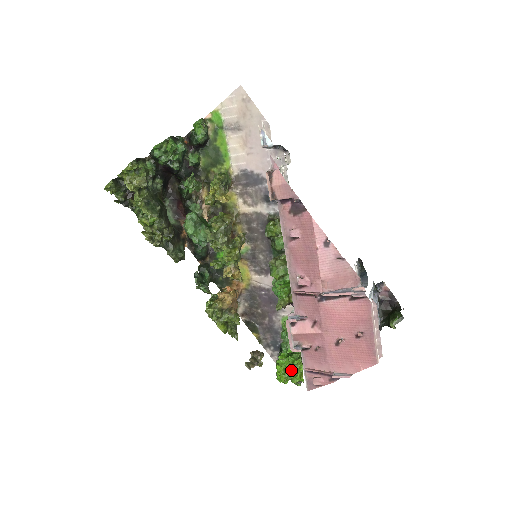
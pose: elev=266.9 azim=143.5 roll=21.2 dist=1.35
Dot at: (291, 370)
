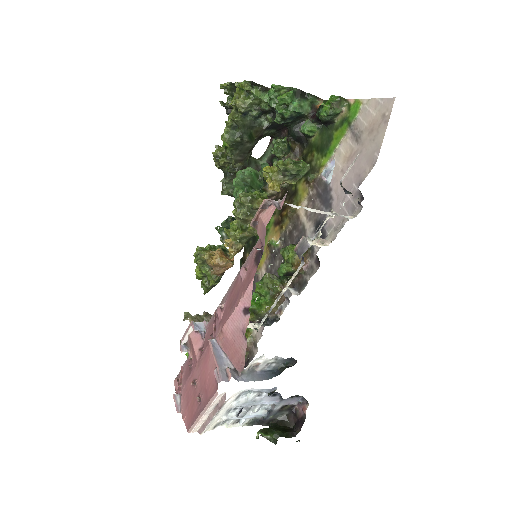
Dot at: occluded
